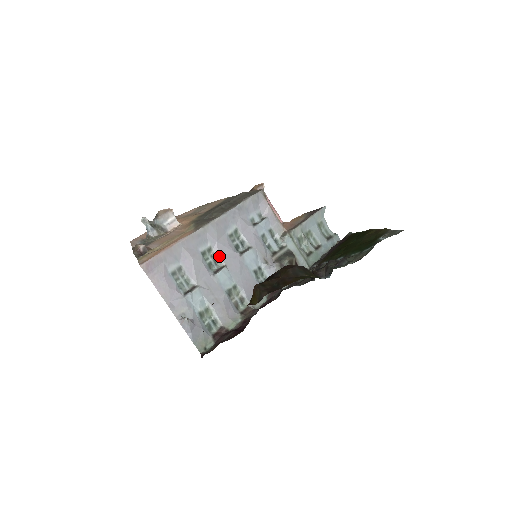
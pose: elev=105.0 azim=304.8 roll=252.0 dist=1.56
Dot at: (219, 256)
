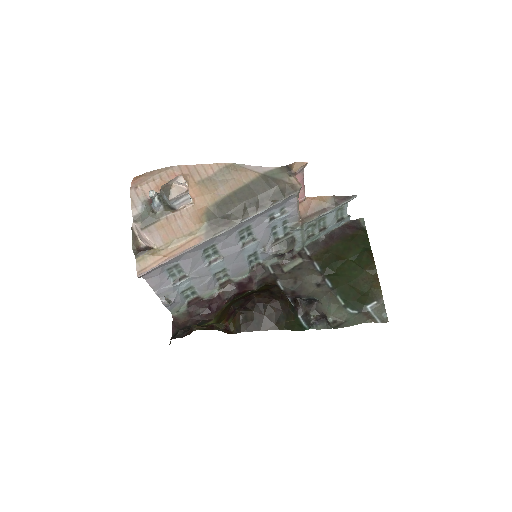
Dot at: (220, 250)
